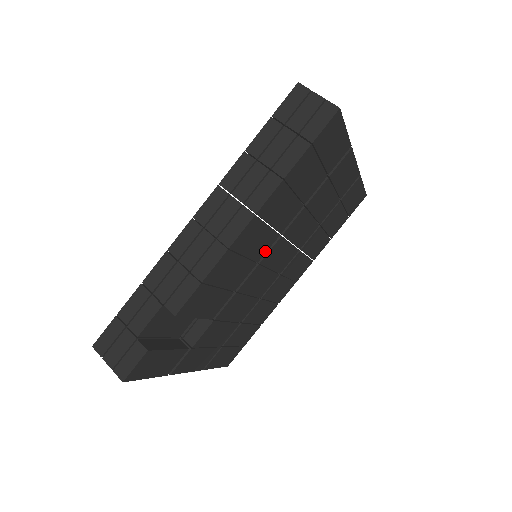
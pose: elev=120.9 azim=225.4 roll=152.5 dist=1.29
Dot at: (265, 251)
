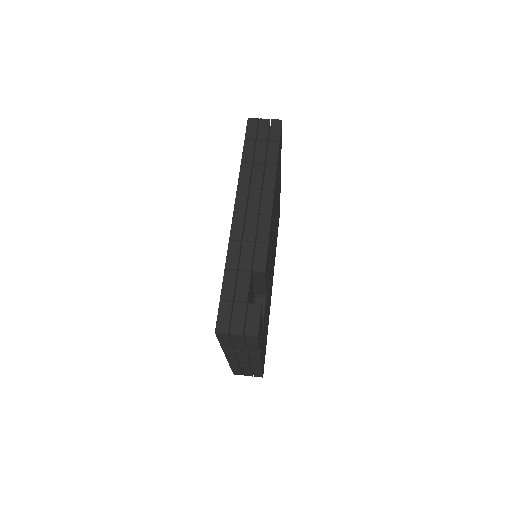
Dot at: occluded
